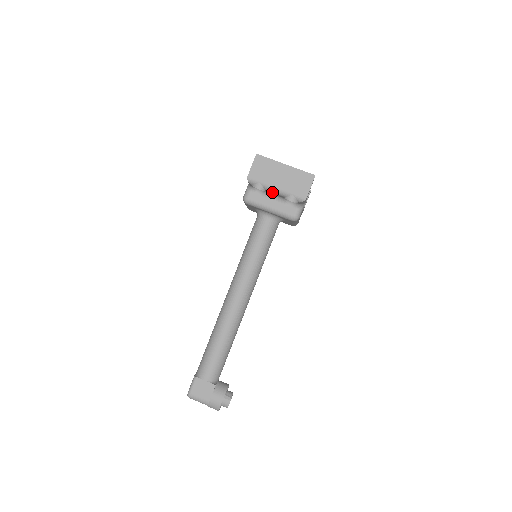
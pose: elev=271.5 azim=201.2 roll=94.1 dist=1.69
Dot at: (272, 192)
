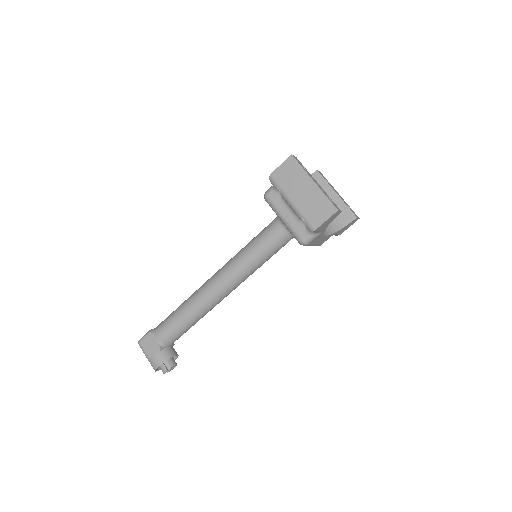
Dot at: (288, 204)
